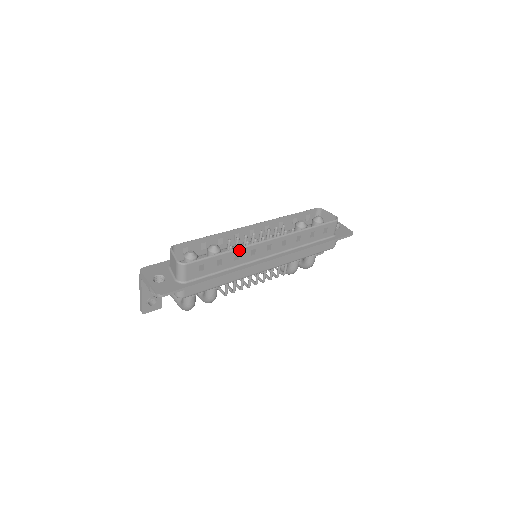
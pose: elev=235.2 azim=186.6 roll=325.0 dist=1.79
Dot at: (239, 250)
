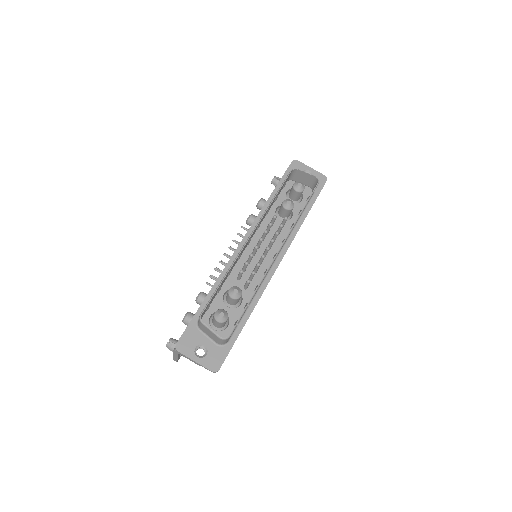
Dot at: (260, 284)
